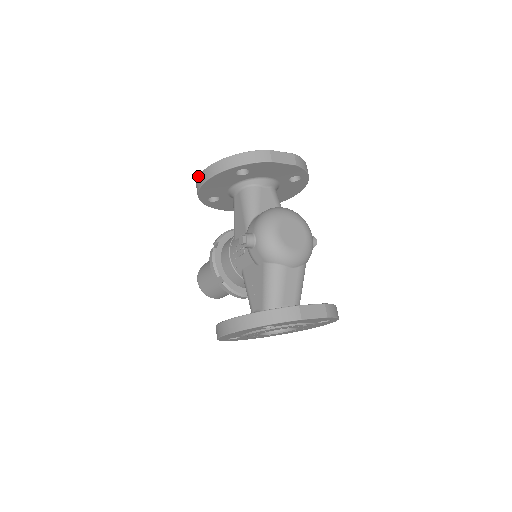
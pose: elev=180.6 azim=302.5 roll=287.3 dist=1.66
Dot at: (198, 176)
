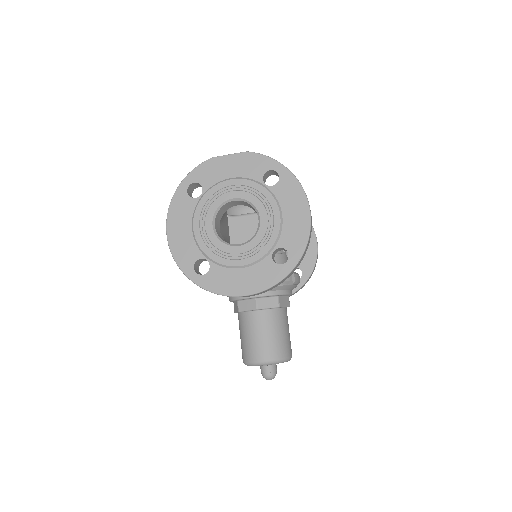
Dot at: occluded
